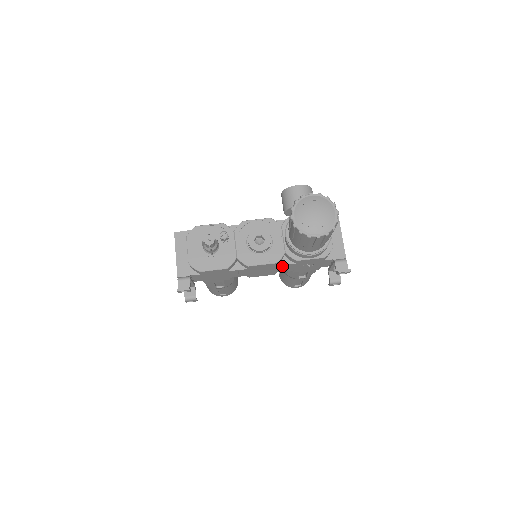
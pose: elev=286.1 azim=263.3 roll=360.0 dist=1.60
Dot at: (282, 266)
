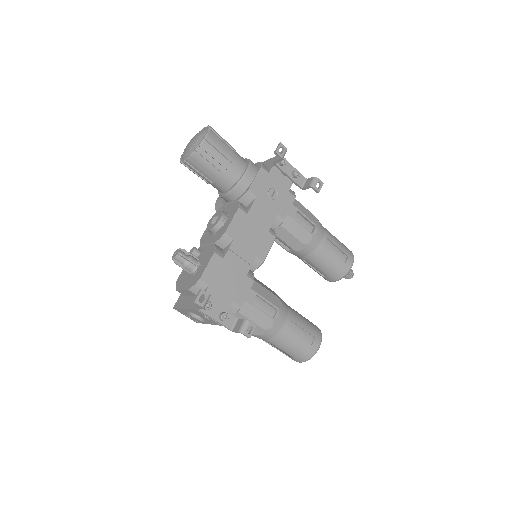
Dot at: (254, 212)
